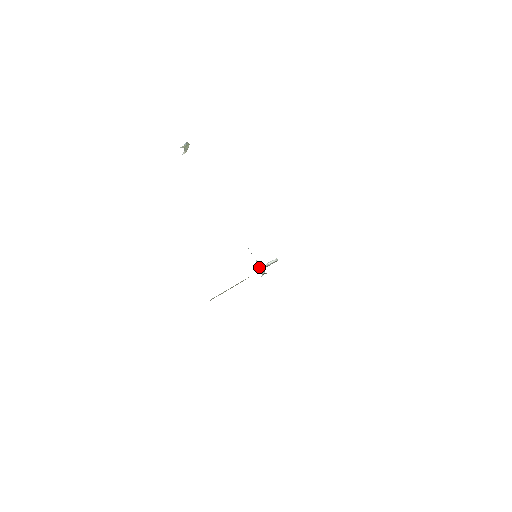
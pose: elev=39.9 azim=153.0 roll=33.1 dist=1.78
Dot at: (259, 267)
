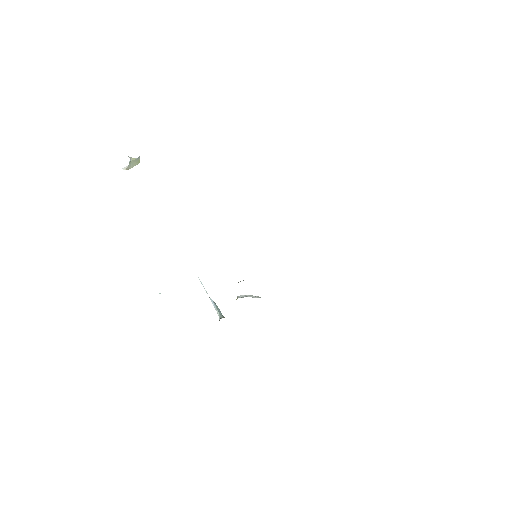
Dot at: (216, 308)
